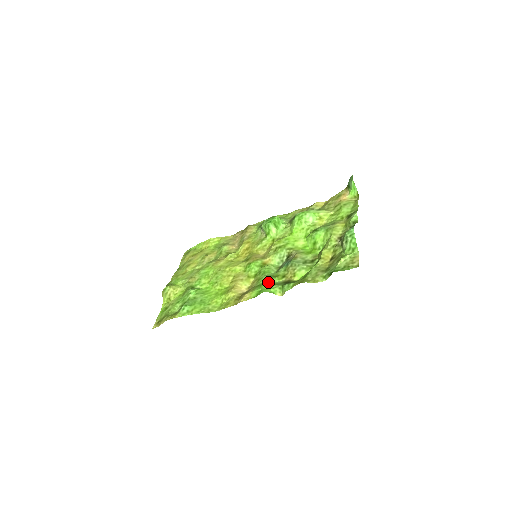
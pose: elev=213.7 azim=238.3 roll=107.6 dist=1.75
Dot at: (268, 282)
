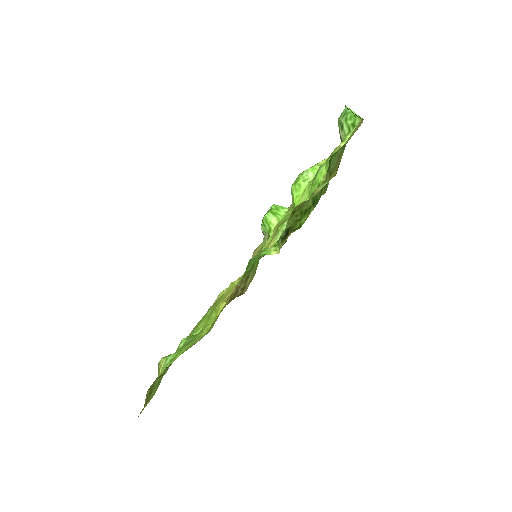
Dot at: (260, 252)
